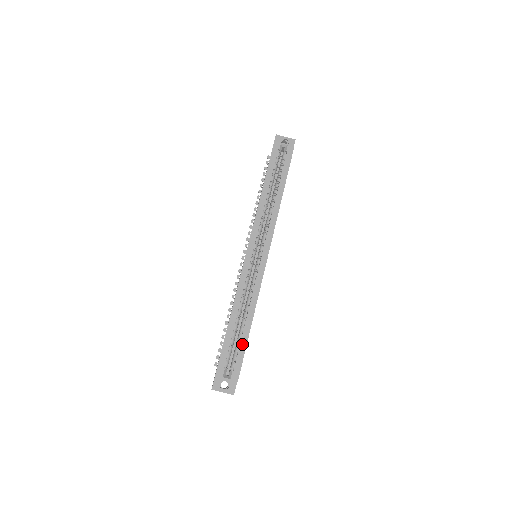
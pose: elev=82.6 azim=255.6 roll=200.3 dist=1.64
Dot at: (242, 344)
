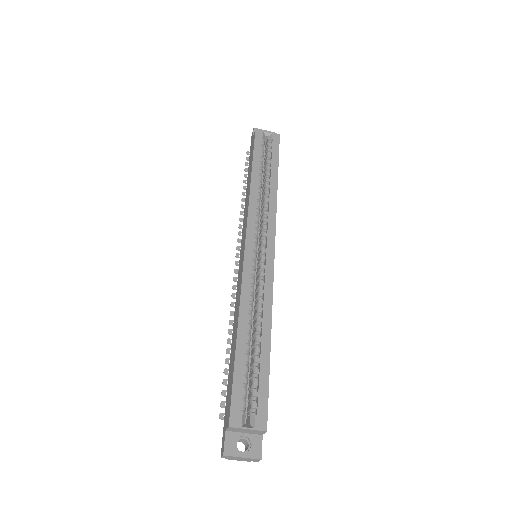
Dot at: (262, 371)
